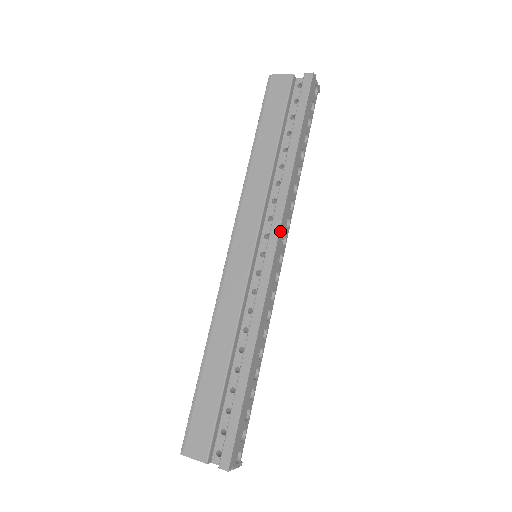
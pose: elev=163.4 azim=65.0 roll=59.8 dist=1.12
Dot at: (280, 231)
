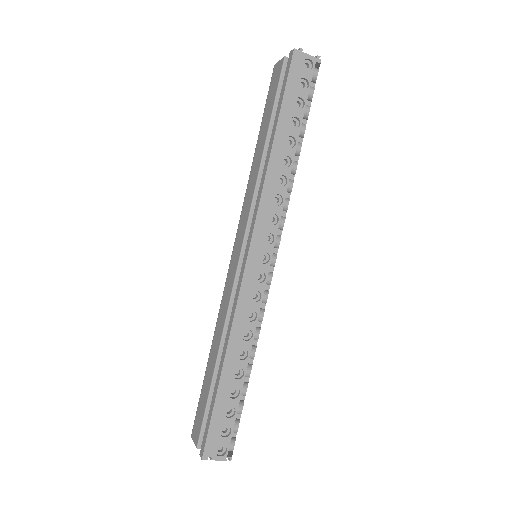
Dot at: (255, 230)
